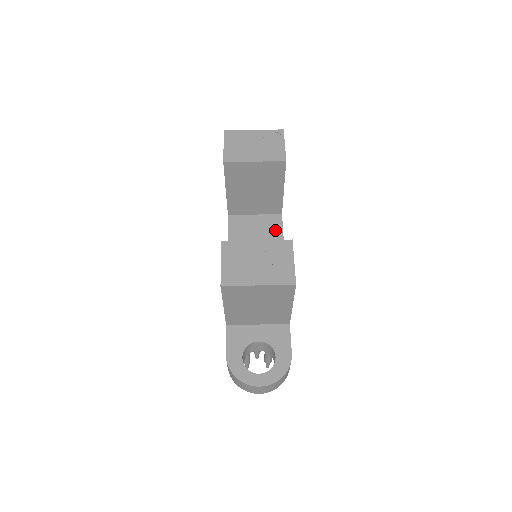
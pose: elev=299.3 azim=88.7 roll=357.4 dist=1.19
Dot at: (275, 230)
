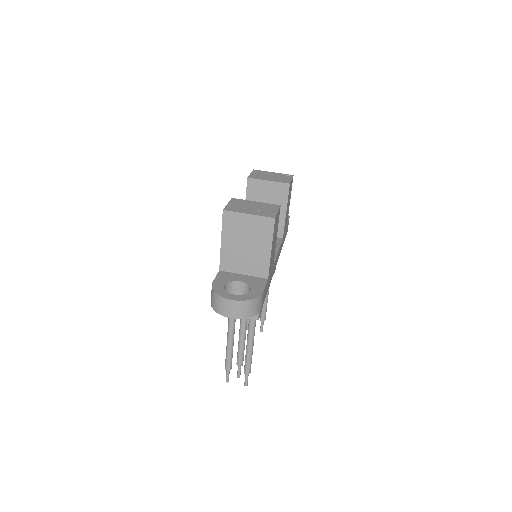
Dot at: occluded
